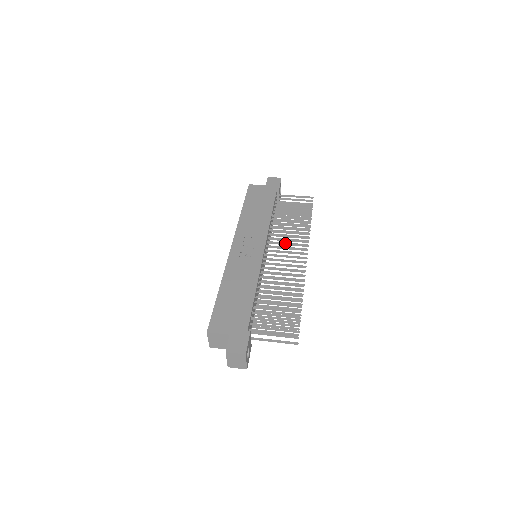
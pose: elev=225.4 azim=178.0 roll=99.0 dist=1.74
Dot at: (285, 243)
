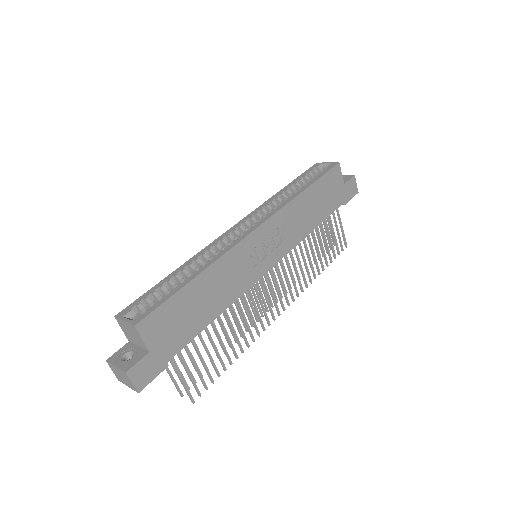
Dot at: (286, 277)
